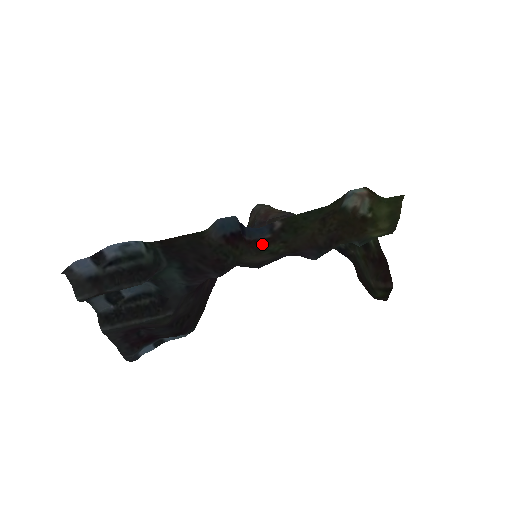
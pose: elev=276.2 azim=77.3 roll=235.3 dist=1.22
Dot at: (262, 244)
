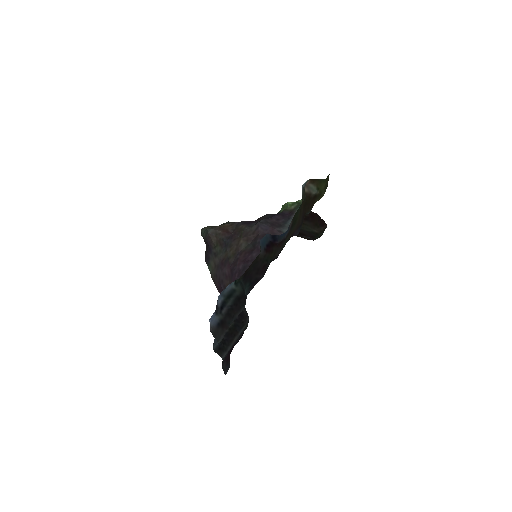
Dot at: (284, 241)
